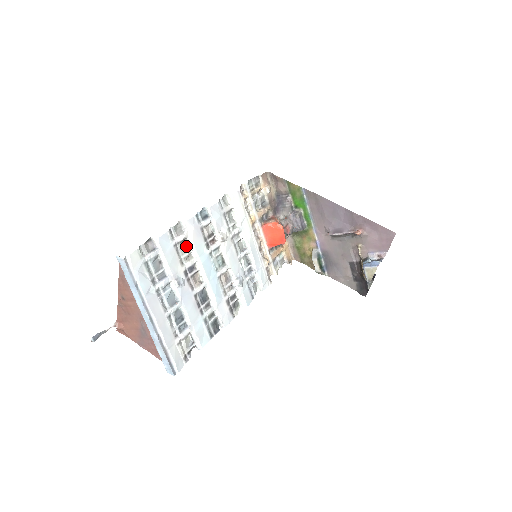
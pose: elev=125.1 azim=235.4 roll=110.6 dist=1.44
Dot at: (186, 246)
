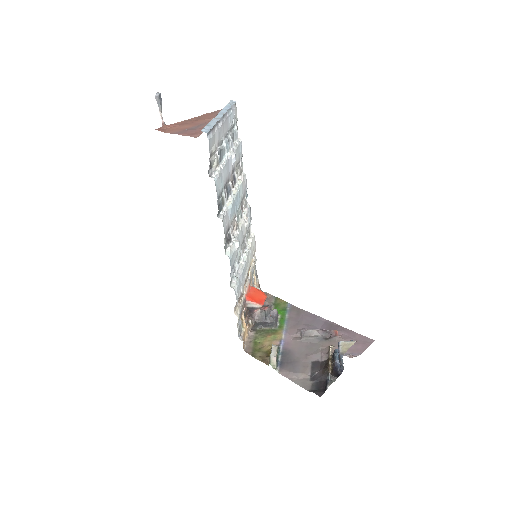
Dot at: occluded
